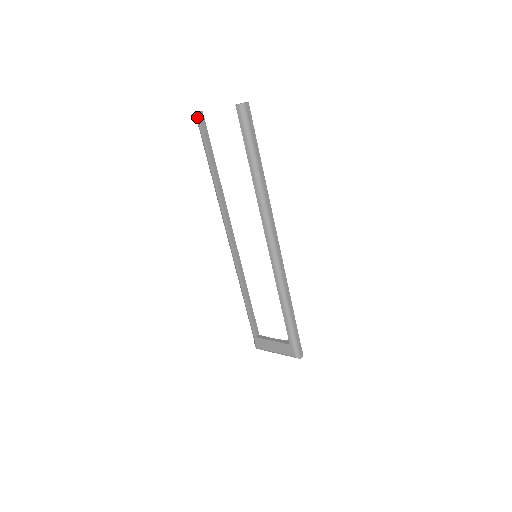
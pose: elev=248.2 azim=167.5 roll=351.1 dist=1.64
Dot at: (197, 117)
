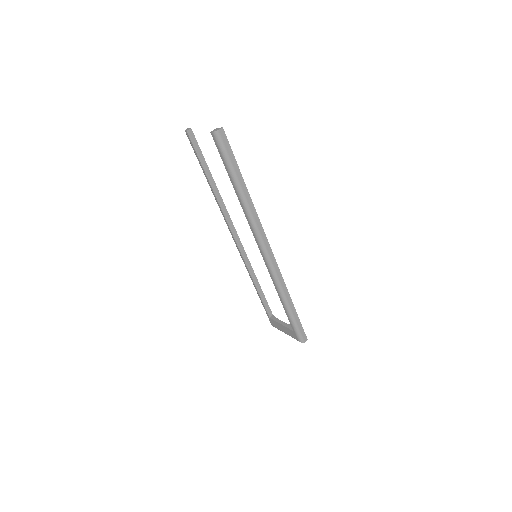
Dot at: (187, 135)
